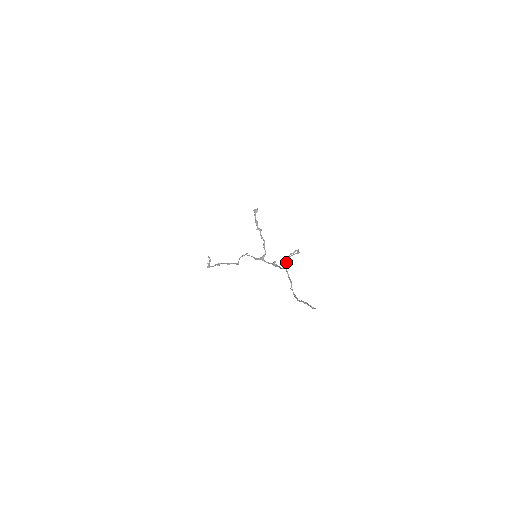
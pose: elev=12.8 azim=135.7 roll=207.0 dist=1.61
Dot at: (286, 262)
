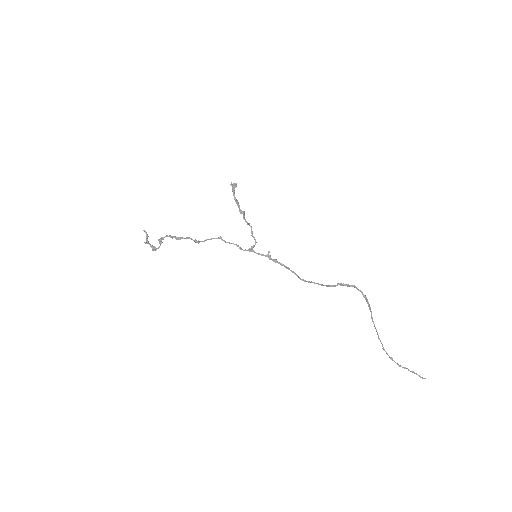
Dot at: occluded
